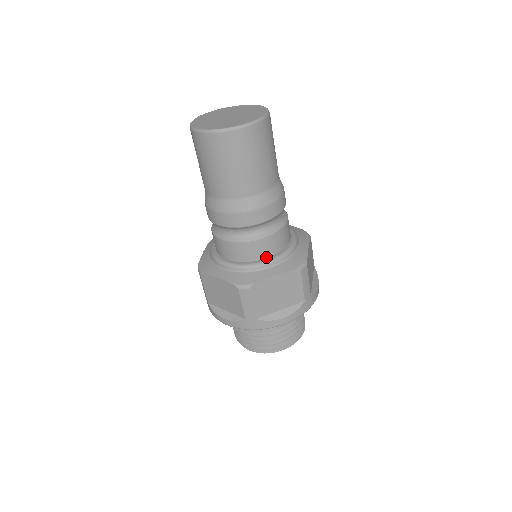
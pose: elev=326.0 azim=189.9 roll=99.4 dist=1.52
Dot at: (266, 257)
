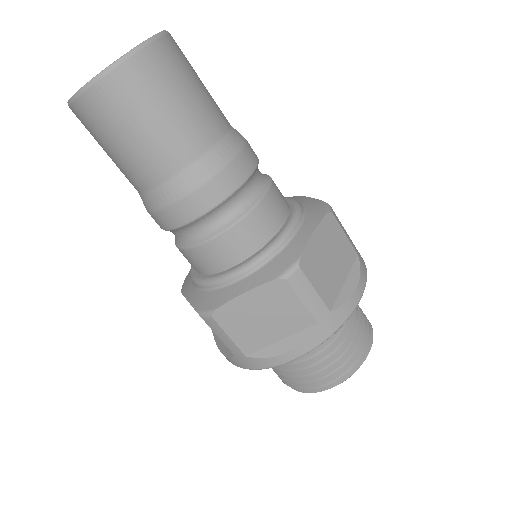
Dot at: (235, 264)
